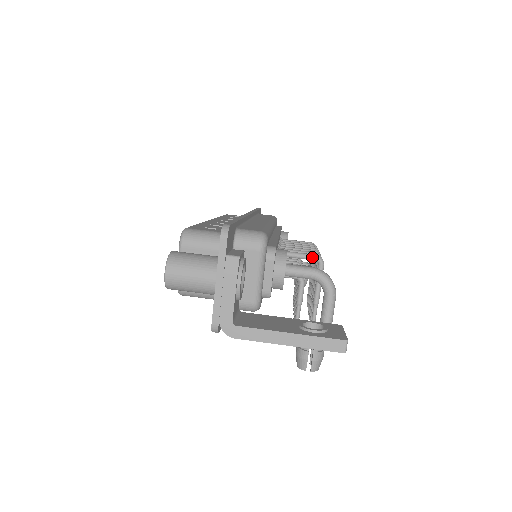
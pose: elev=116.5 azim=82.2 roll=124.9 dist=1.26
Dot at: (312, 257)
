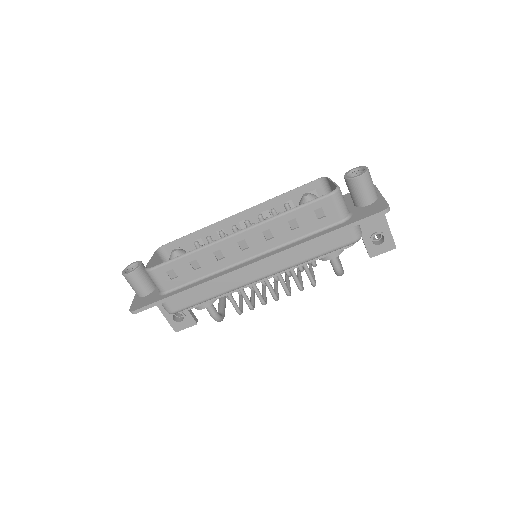
Dot at: occluded
